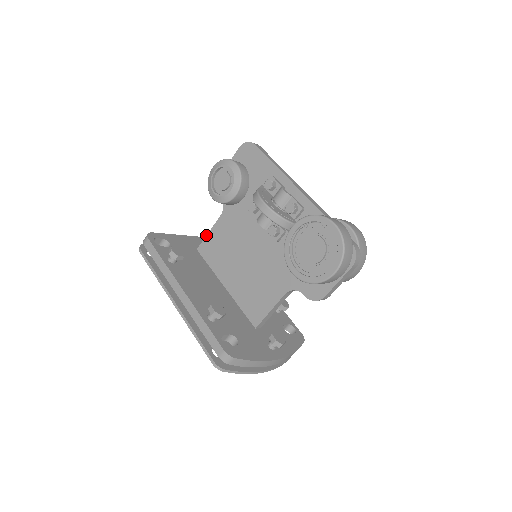
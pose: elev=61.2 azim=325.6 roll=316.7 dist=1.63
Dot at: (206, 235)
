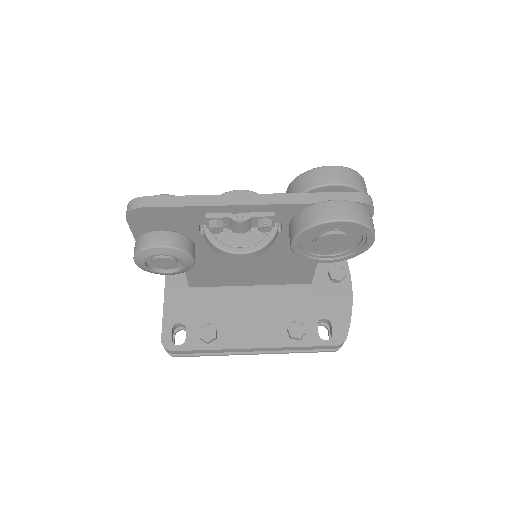
Dot at: occluded
